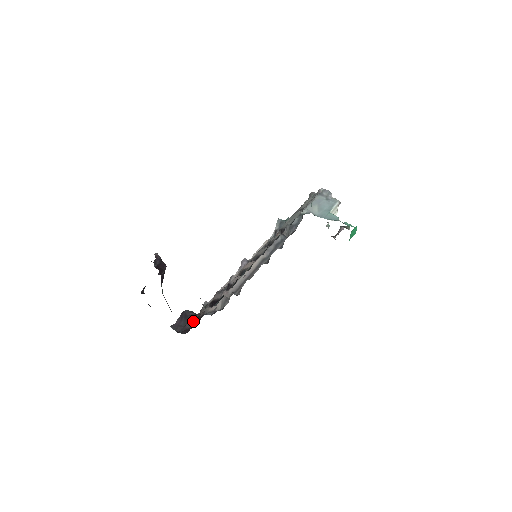
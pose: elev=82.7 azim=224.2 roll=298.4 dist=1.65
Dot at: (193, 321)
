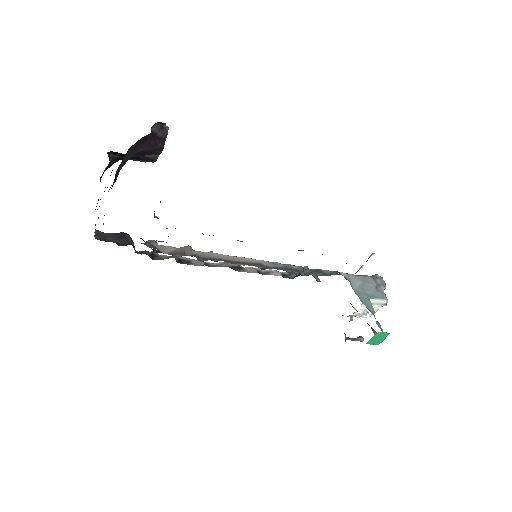
Dot at: (124, 244)
